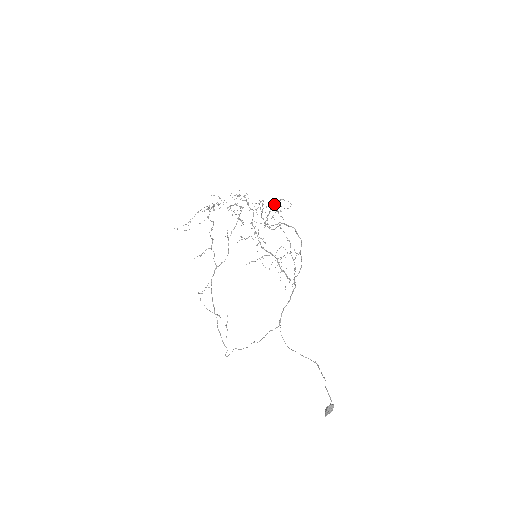
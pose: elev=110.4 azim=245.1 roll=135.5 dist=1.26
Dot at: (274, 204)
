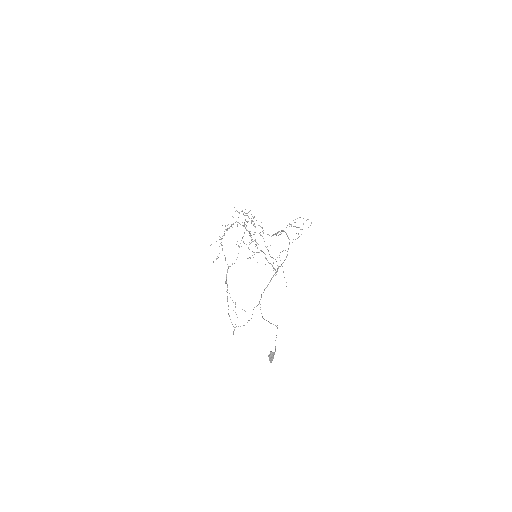
Dot at: occluded
